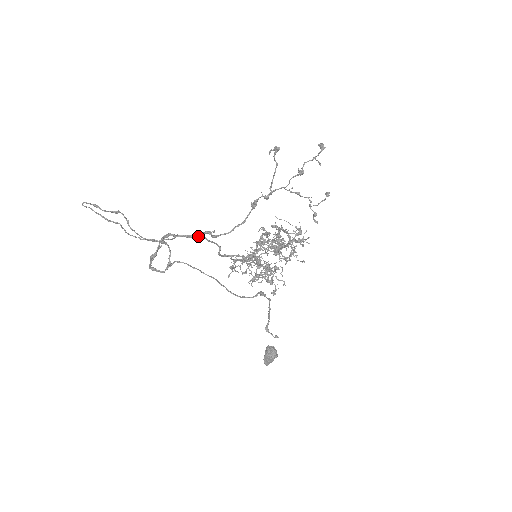
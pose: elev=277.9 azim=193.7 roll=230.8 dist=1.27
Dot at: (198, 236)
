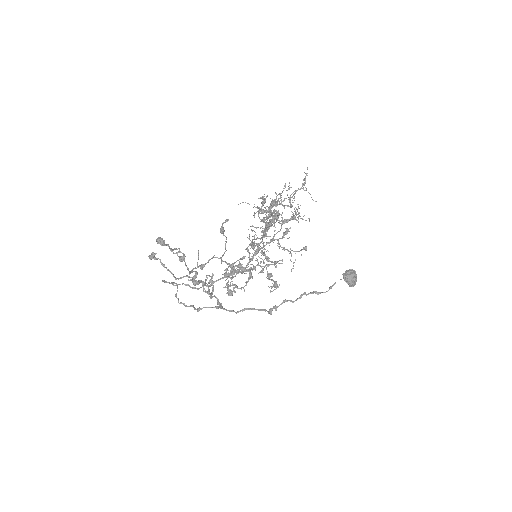
Dot at: (209, 286)
